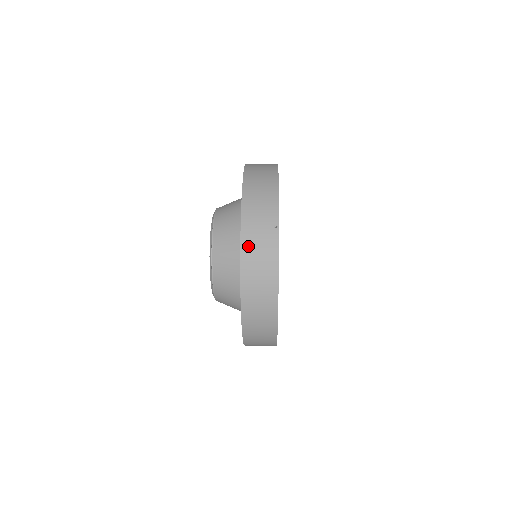
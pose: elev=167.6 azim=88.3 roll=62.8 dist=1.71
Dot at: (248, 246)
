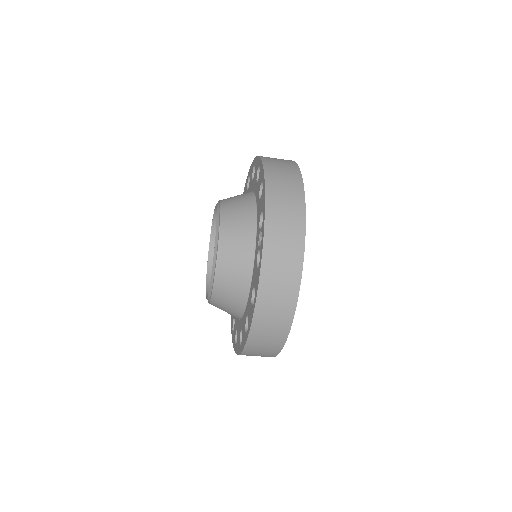
Dot at: occluded
